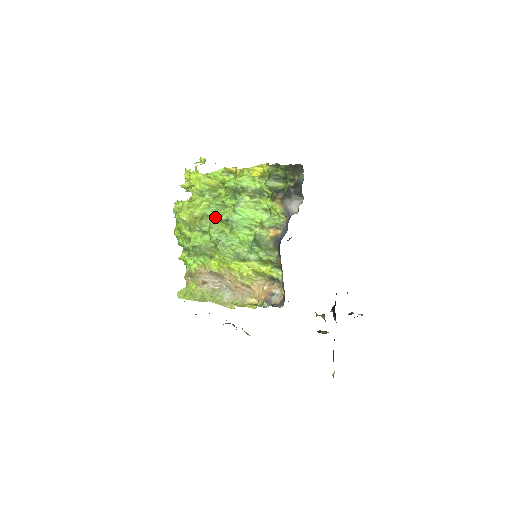
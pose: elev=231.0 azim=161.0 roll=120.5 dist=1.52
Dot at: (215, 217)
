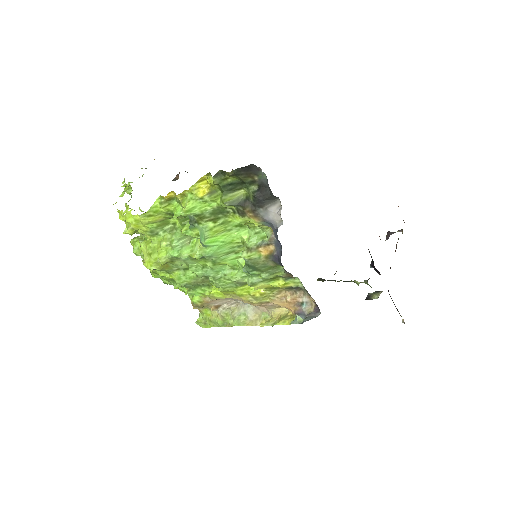
Dot at: (186, 257)
